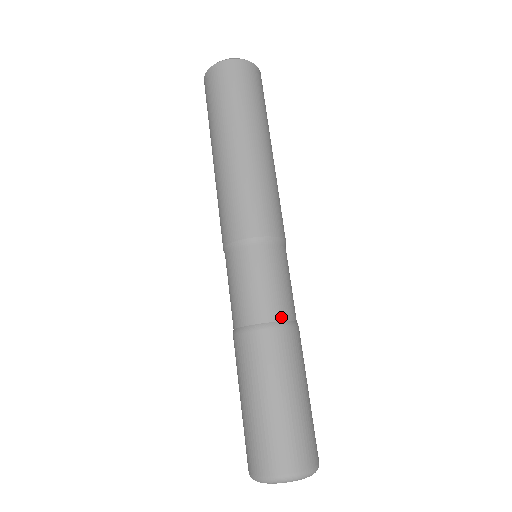
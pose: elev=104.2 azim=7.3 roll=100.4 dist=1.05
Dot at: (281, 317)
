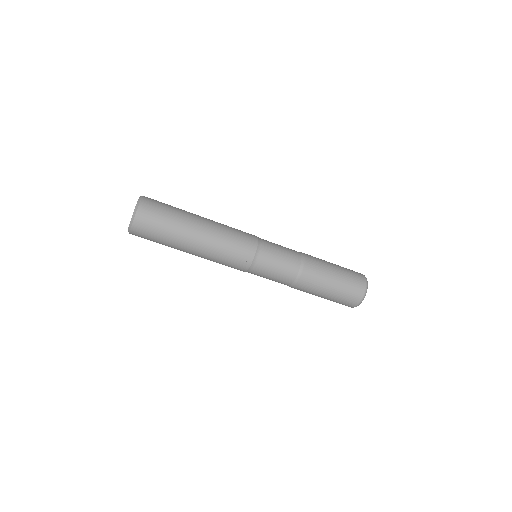
Dot at: (299, 262)
